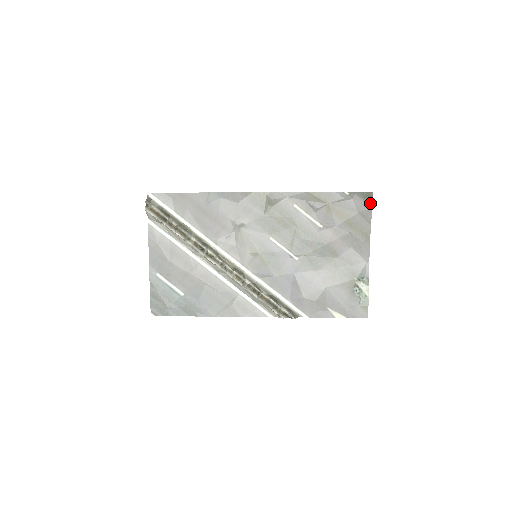
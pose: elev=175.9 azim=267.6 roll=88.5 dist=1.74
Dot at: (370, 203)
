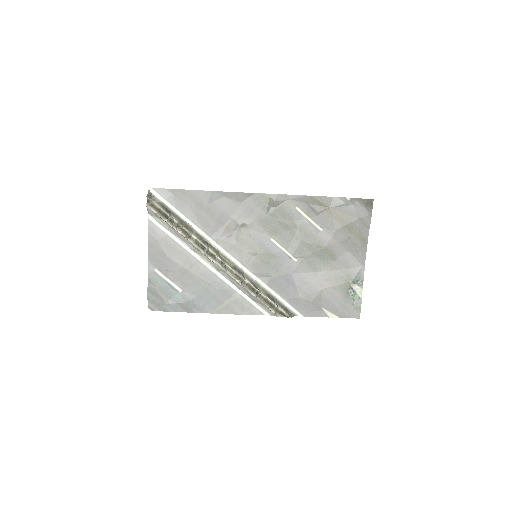
Dot at: (370, 210)
